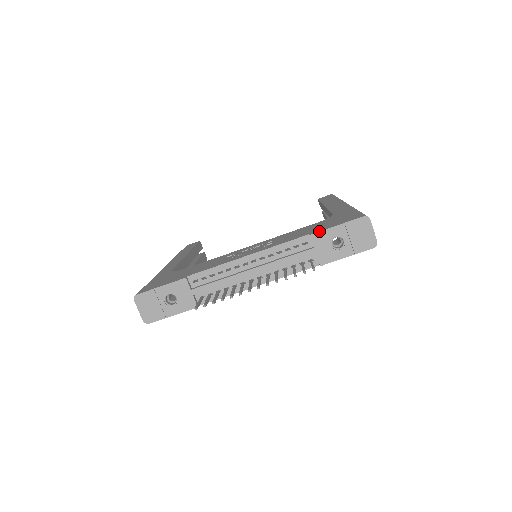
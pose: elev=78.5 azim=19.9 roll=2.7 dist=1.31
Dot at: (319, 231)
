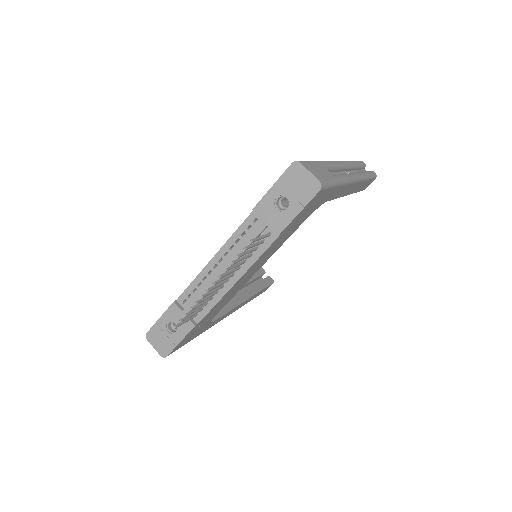
Dot at: (259, 201)
